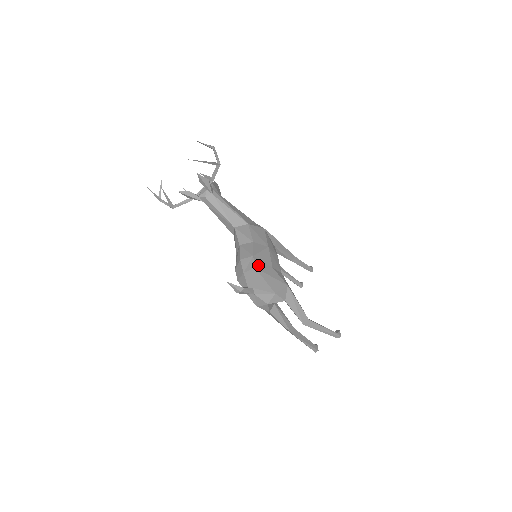
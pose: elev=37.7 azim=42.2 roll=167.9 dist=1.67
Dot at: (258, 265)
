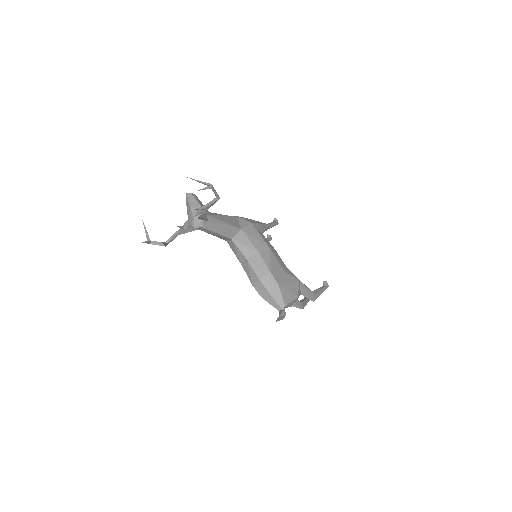
Dot at: (278, 280)
